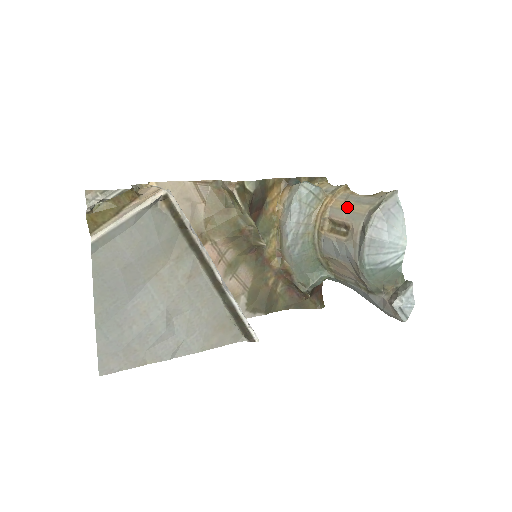
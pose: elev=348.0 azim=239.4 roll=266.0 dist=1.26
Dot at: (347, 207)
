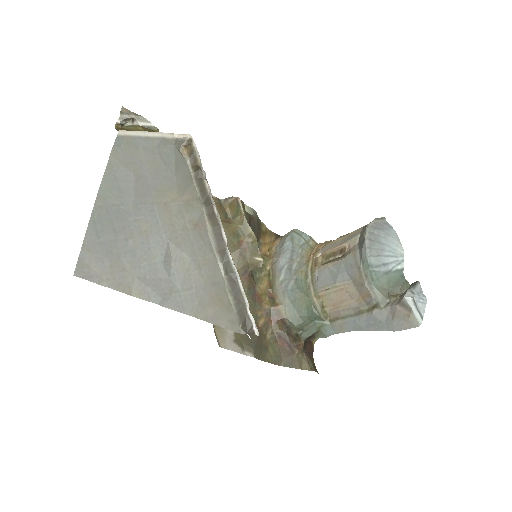
Dot at: (340, 239)
